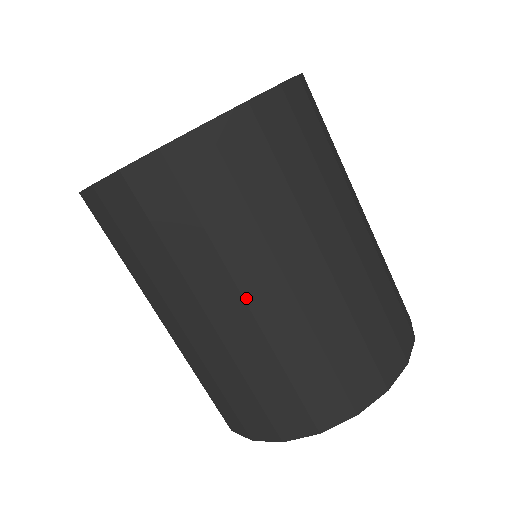
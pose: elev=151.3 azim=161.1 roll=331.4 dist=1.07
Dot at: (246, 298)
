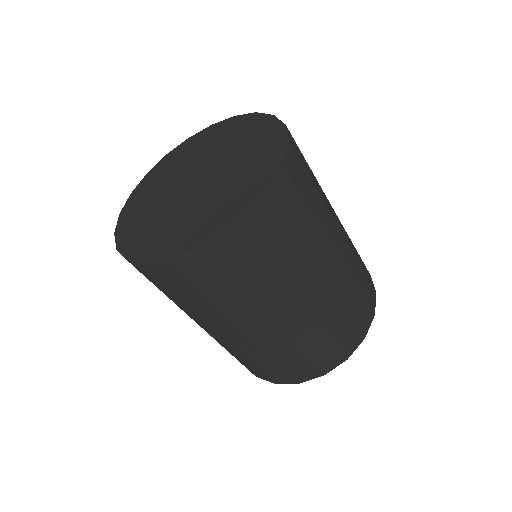
Dot at: (199, 325)
